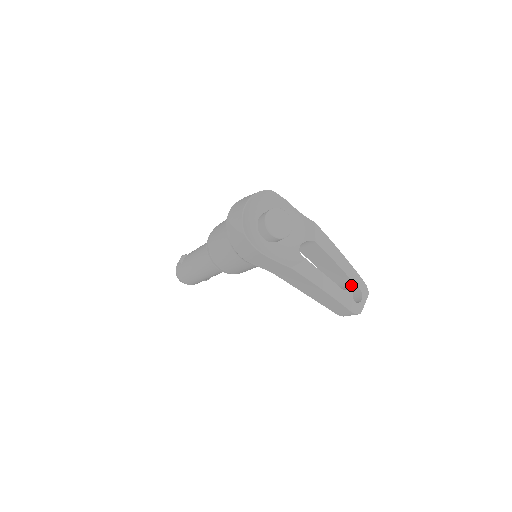
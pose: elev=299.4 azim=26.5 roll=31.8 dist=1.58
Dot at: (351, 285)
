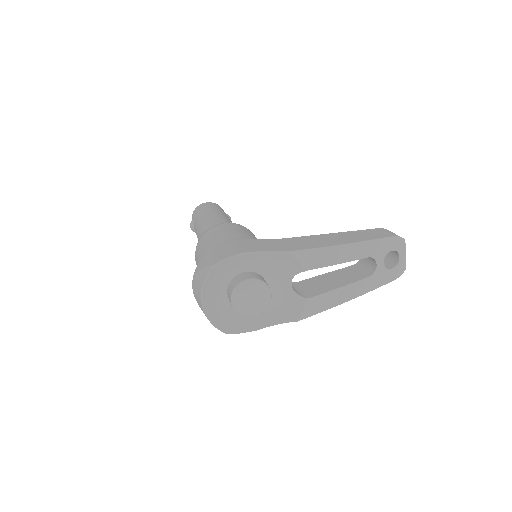
Dot at: (377, 260)
